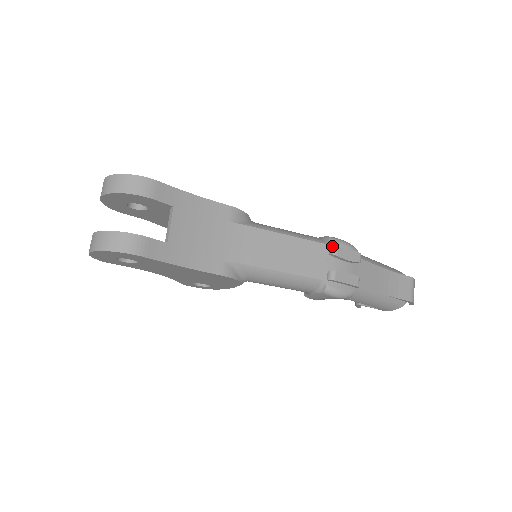
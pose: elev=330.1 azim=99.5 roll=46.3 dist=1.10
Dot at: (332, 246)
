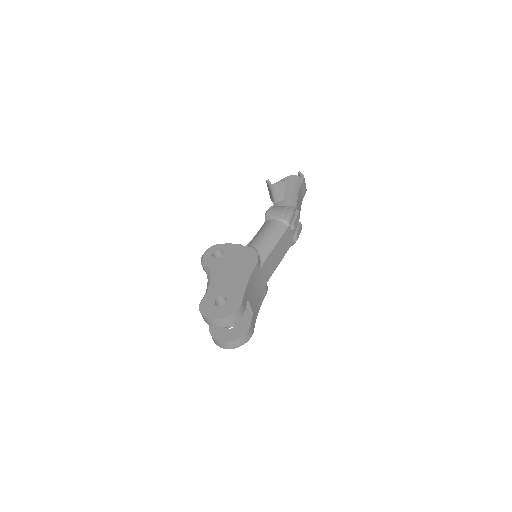
Dot at: (292, 226)
